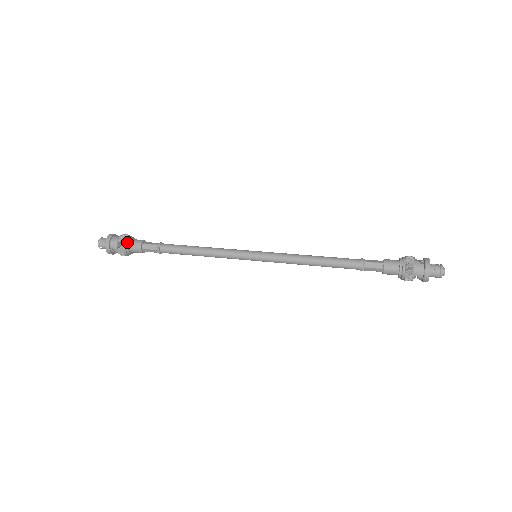
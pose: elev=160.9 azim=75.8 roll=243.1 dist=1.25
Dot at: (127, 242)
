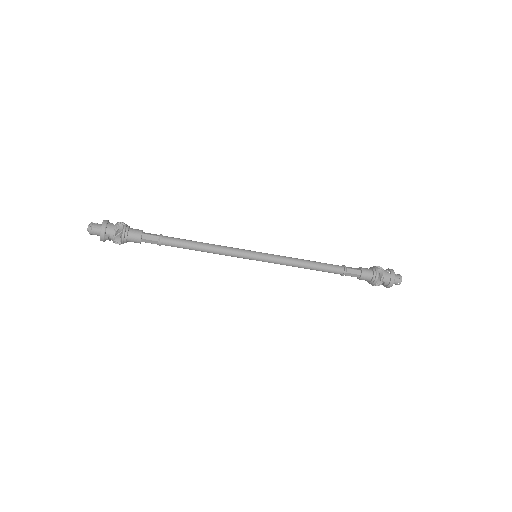
Dot at: (127, 230)
